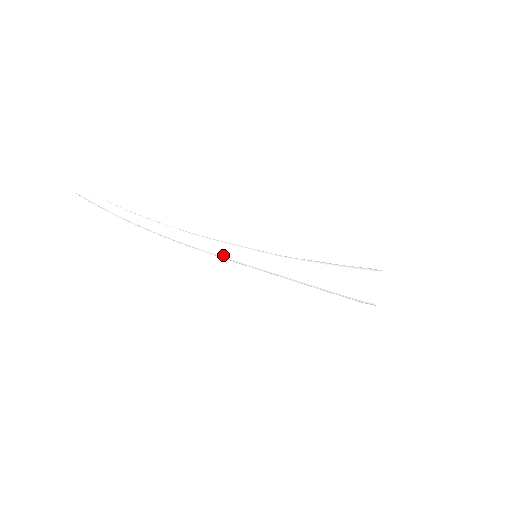
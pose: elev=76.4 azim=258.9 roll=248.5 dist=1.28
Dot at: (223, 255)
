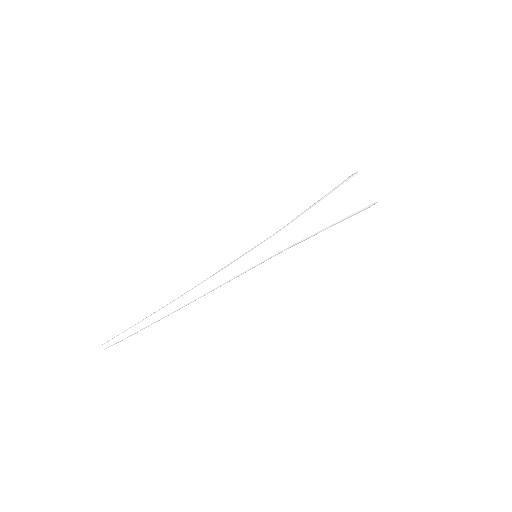
Dot at: occluded
